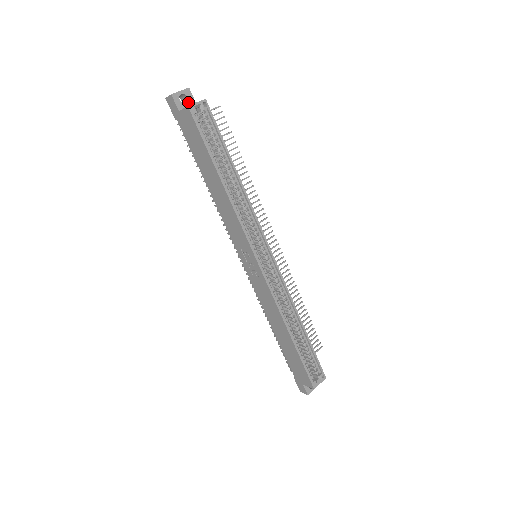
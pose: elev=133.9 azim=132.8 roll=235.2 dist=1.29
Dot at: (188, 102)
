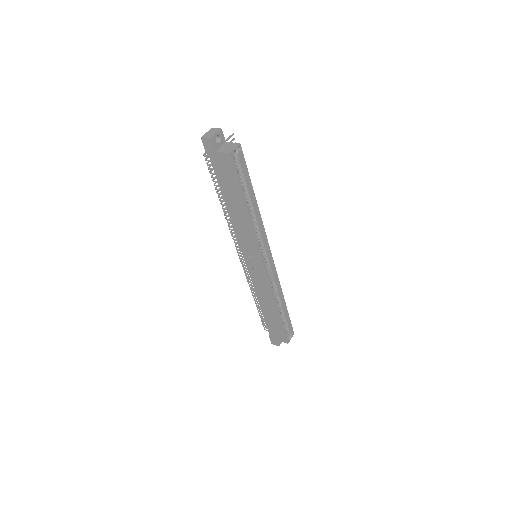
Dot at: (221, 142)
